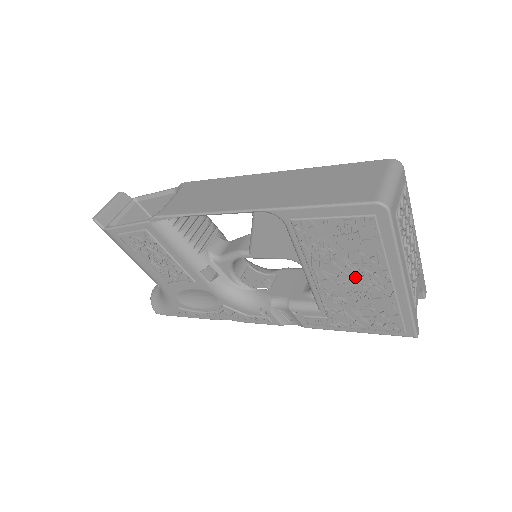
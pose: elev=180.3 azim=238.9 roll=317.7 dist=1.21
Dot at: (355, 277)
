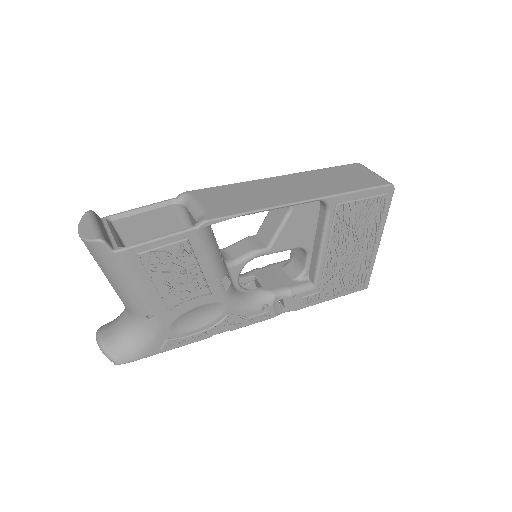
Dot at: (354, 247)
